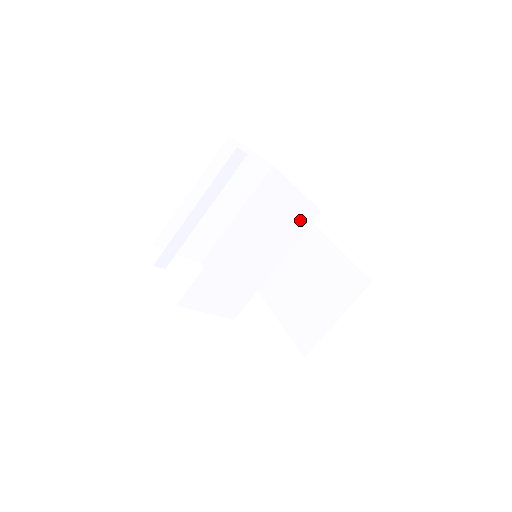
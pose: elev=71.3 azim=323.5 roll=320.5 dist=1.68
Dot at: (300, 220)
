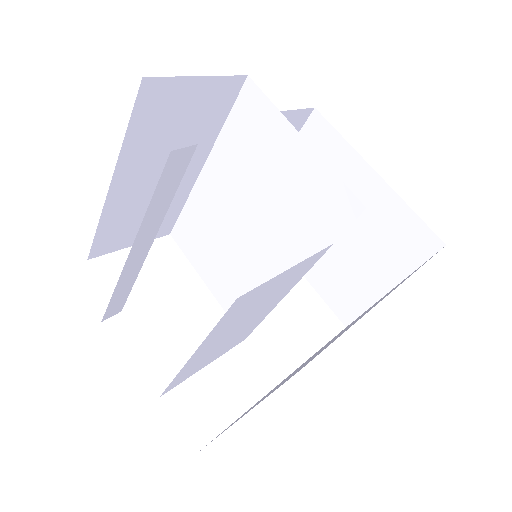
Dot at: (324, 214)
